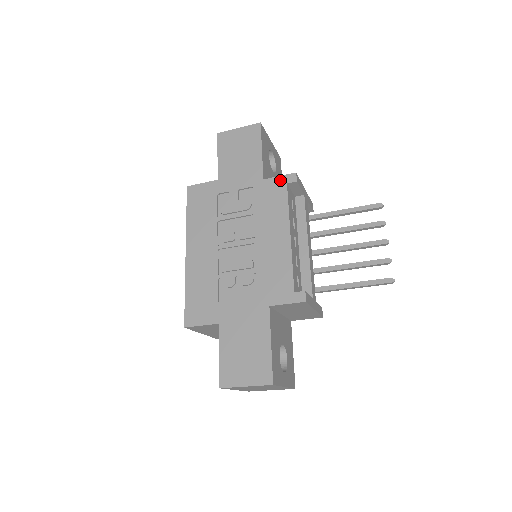
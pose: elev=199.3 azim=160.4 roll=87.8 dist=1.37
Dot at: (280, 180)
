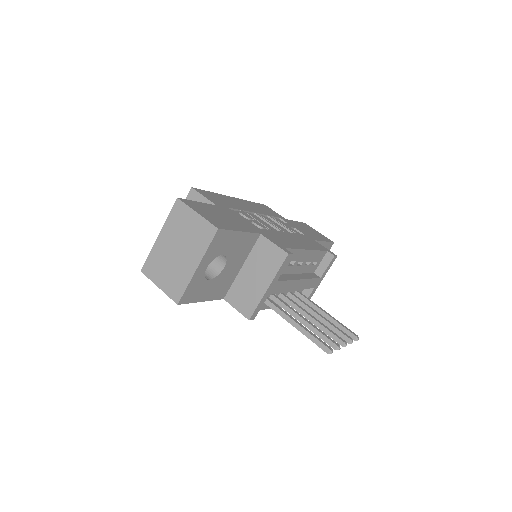
Dot at: (325, 248)
